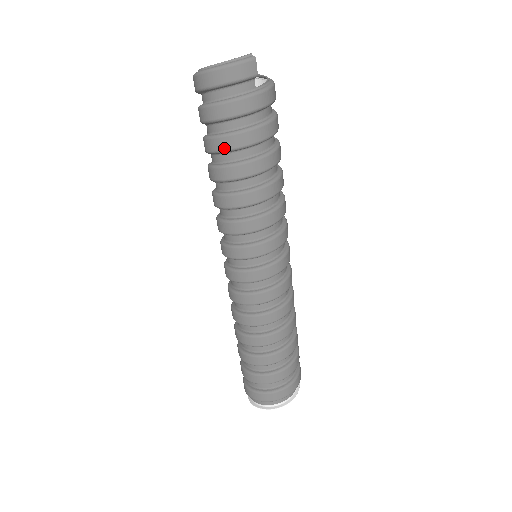
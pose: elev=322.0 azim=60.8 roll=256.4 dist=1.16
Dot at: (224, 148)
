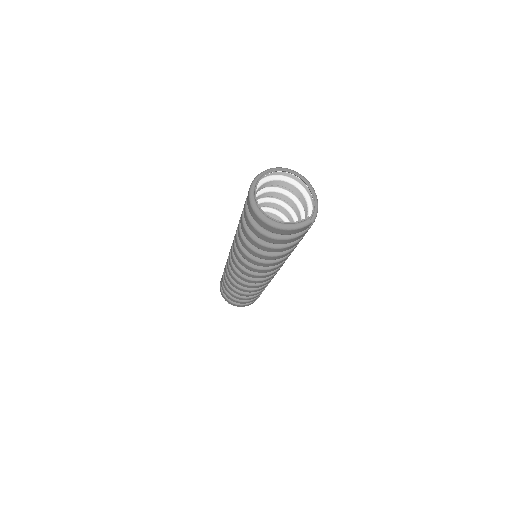
Dot at: (261, 249)
